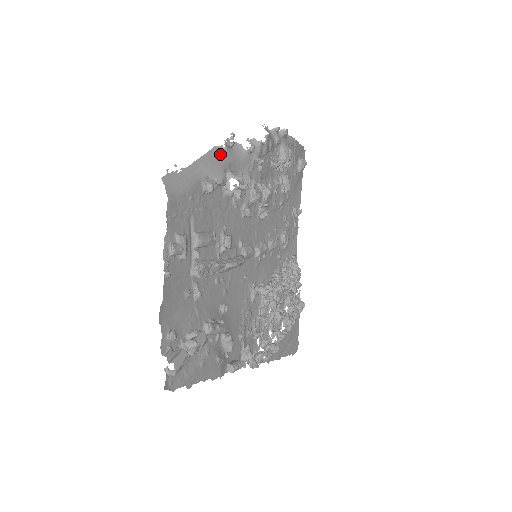
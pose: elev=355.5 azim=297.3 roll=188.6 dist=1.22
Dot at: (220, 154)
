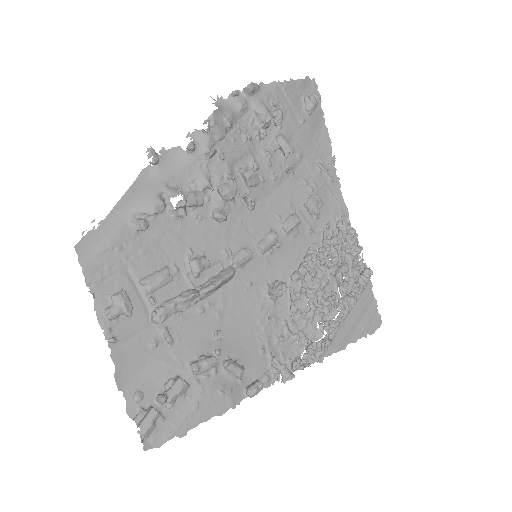
Dot at: (149, 176)
